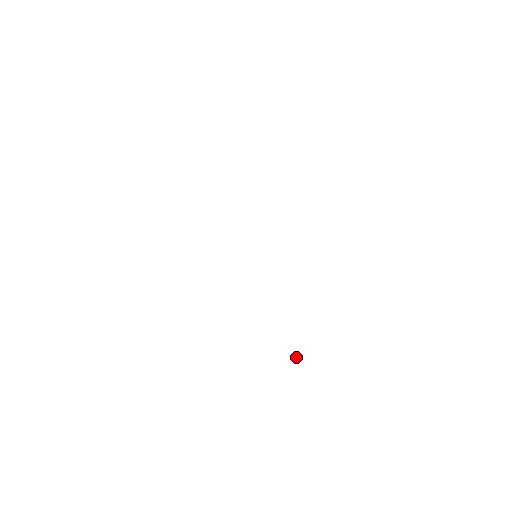
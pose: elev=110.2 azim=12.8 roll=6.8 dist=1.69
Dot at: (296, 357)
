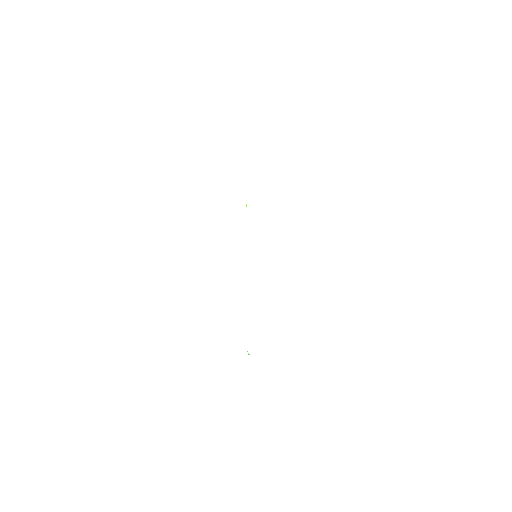
Dot at: (249, 354)
